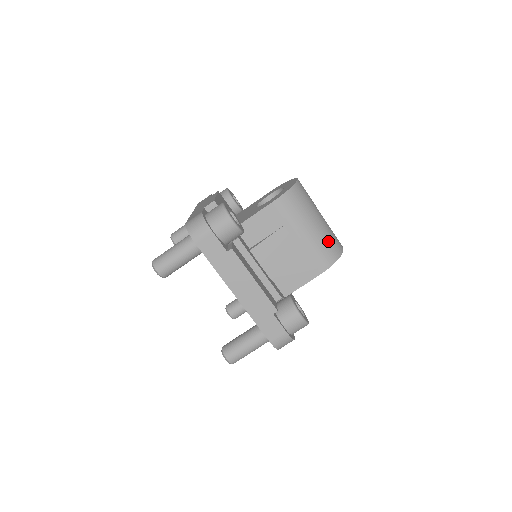
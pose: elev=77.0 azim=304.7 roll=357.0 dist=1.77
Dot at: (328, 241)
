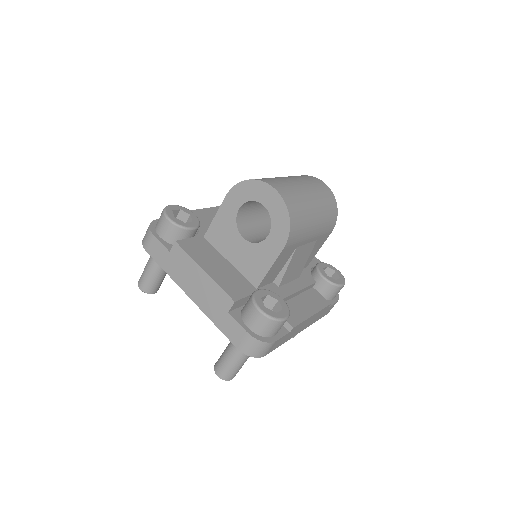
Dot at: (327, 209)
